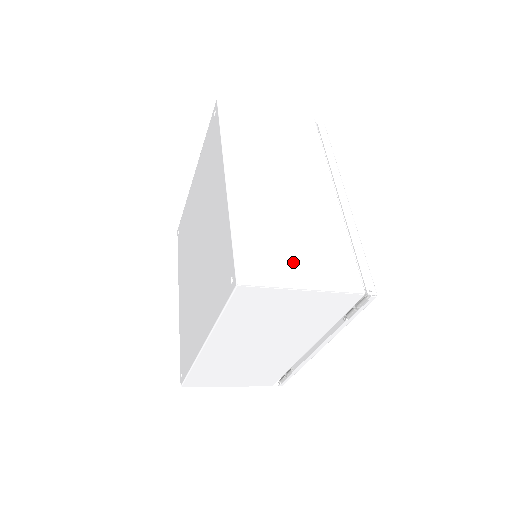
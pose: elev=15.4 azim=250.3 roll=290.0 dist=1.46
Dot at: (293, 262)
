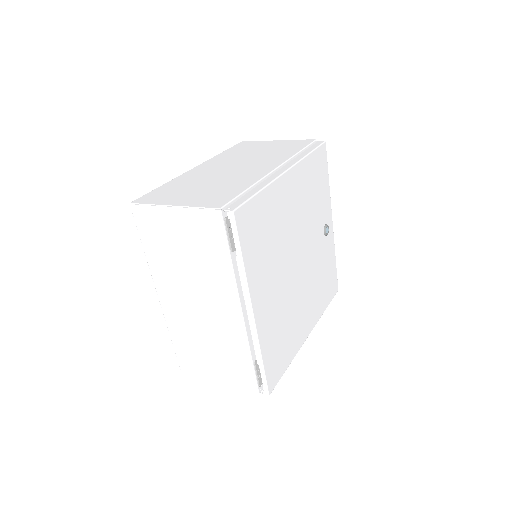
Dot at: (183, 195)
